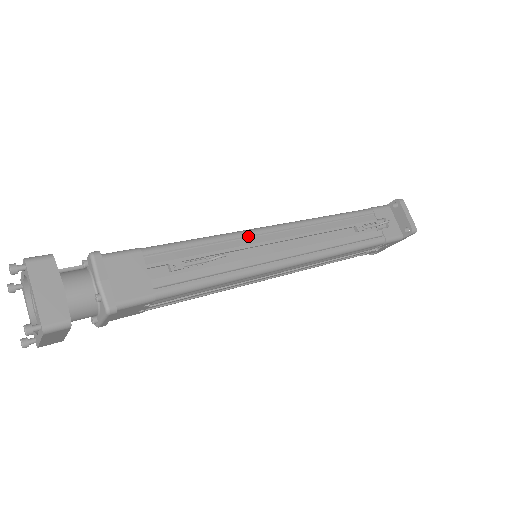
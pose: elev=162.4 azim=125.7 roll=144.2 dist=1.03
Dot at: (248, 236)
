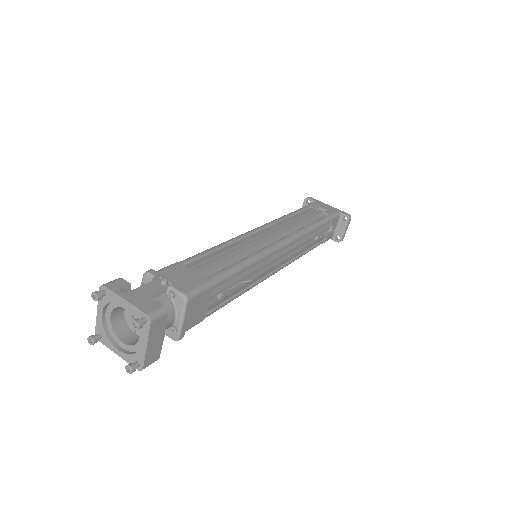
Dot at: (268, 257)
